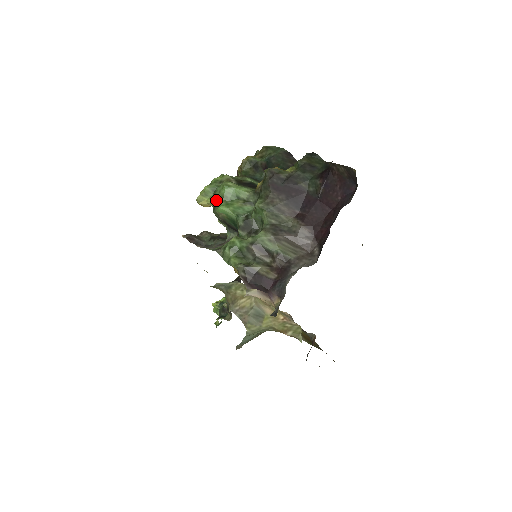
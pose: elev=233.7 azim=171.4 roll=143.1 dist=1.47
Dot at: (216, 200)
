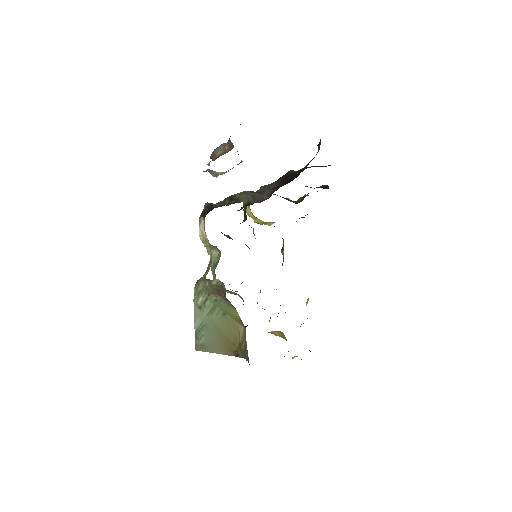
Dot at: occluded
